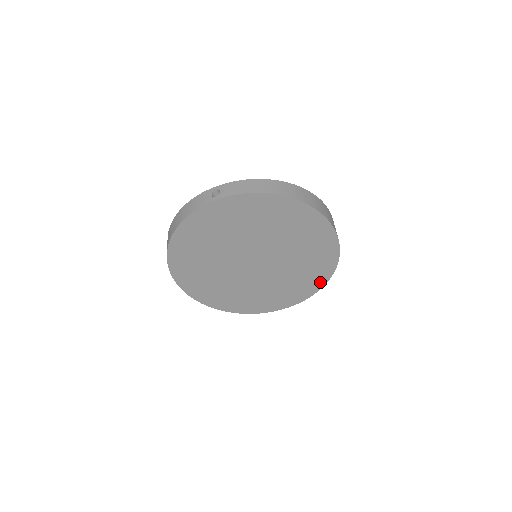
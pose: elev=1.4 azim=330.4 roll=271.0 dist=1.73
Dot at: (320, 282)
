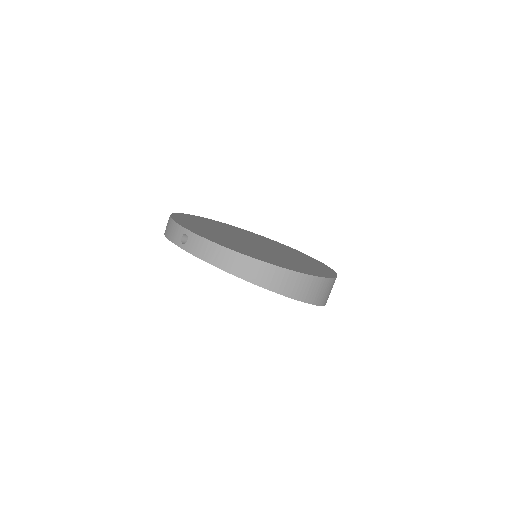
Dot at: occluded
